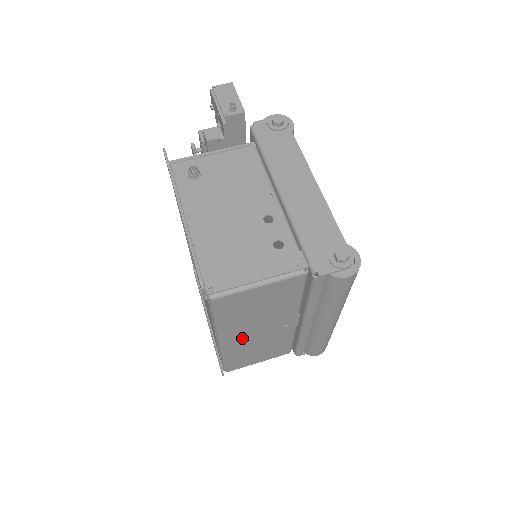
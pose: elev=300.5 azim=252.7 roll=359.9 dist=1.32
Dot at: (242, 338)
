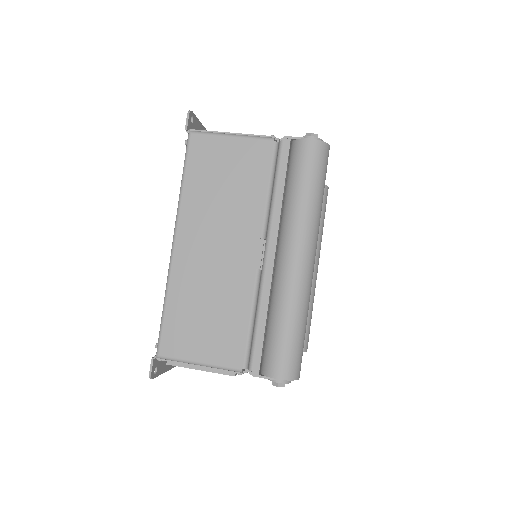
Dot at: (196, 249)
